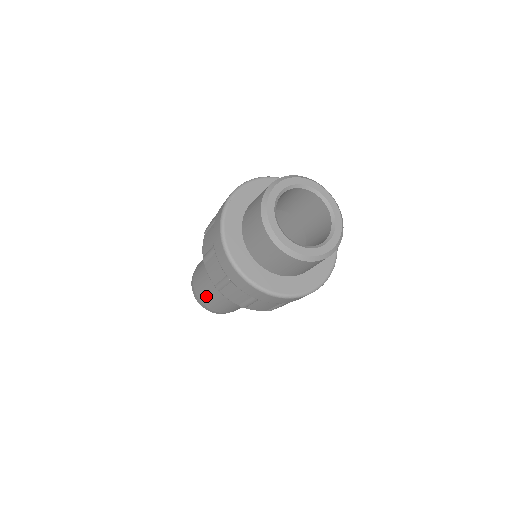
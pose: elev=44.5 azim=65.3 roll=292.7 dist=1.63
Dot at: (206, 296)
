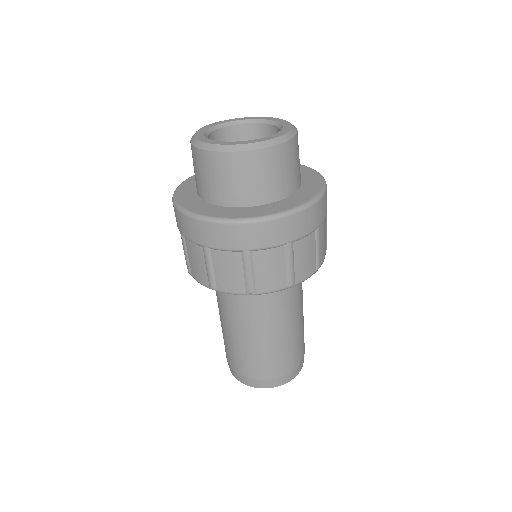
Dot at: (239, 356)
